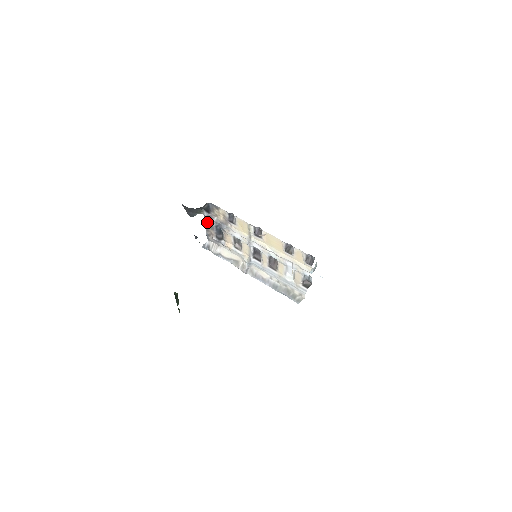
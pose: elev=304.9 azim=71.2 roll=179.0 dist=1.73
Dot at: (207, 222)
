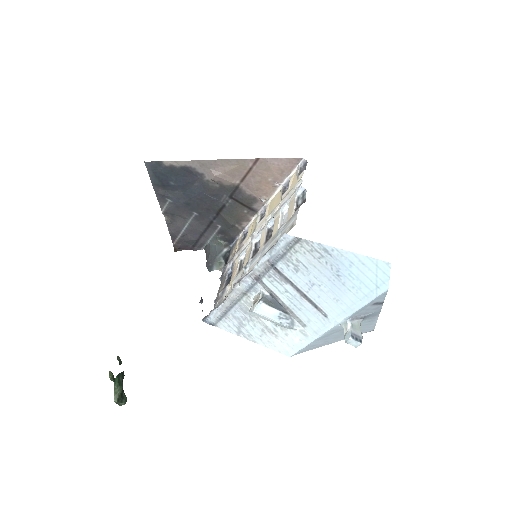
Dot at: (222, 280)
